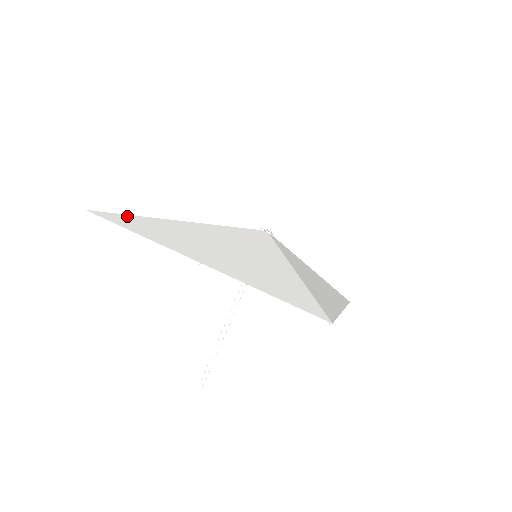
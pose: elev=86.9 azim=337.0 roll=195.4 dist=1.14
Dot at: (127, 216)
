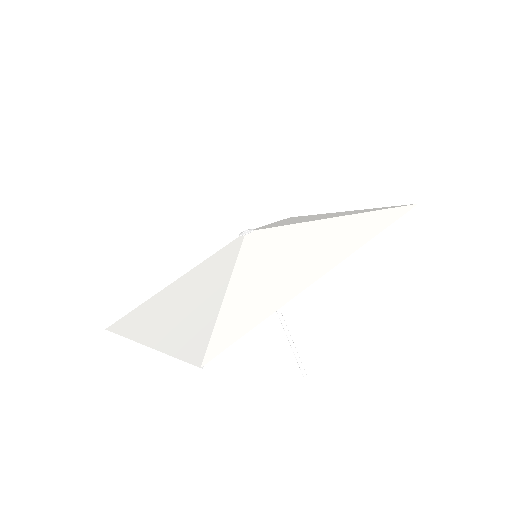
Dot at: (129, 314)
